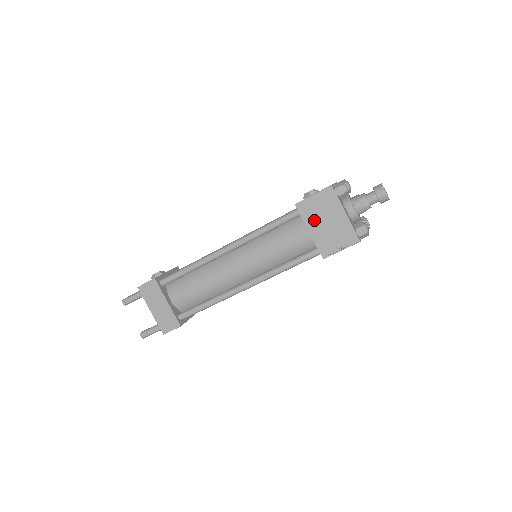
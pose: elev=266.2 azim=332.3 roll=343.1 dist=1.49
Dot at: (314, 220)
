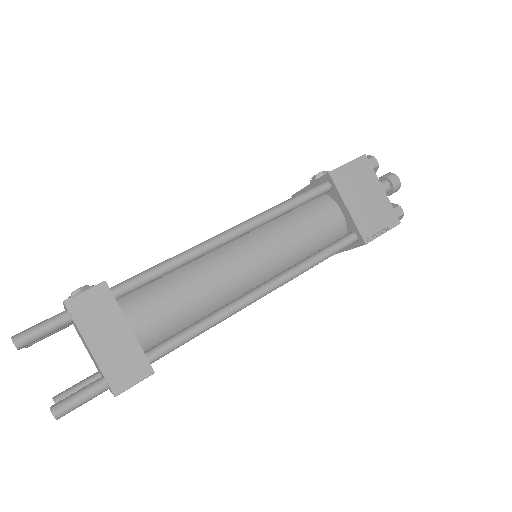
Dot at: (351, 194)
